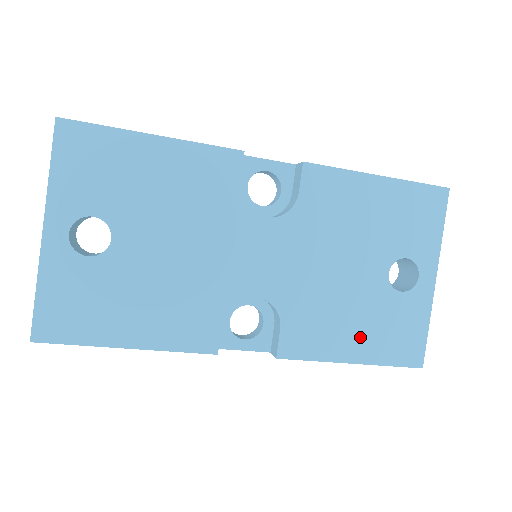
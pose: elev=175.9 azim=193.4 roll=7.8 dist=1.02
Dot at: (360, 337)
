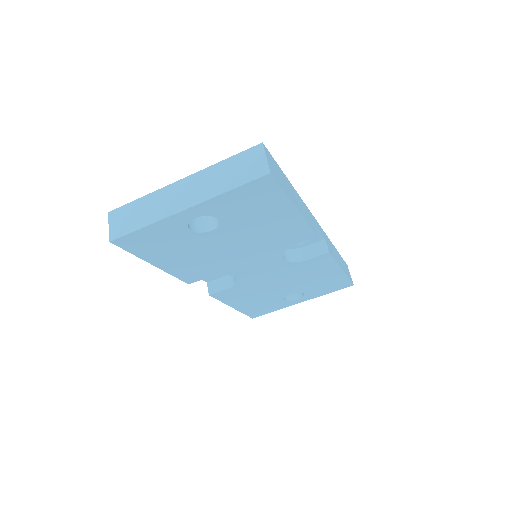
Dot at: (249, 303)
